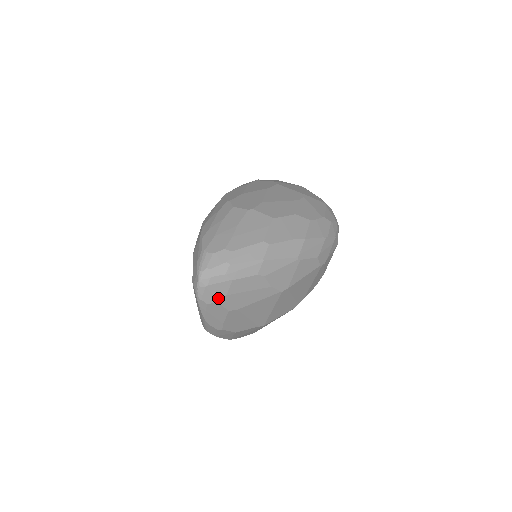
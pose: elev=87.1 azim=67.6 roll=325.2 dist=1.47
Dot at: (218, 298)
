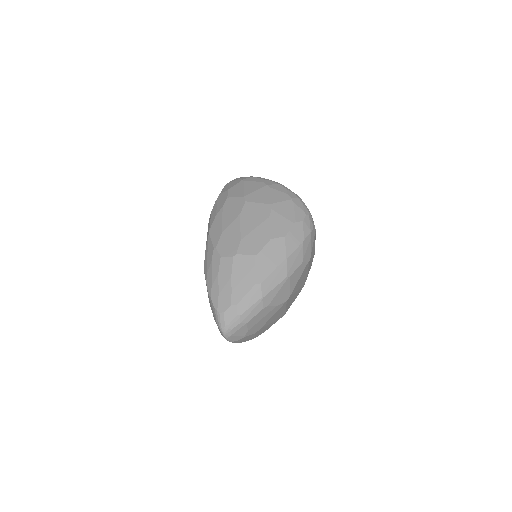
Dot at: (243, 335)
